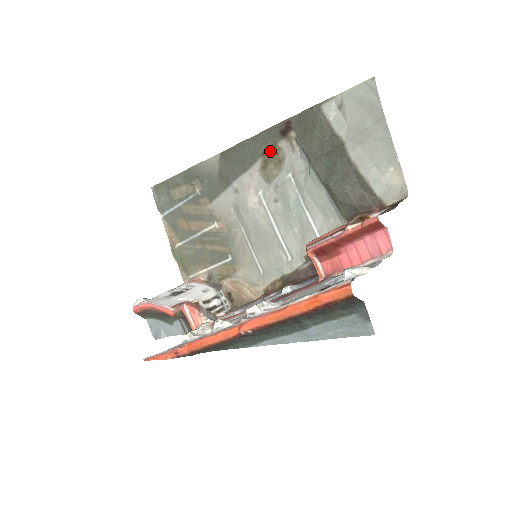
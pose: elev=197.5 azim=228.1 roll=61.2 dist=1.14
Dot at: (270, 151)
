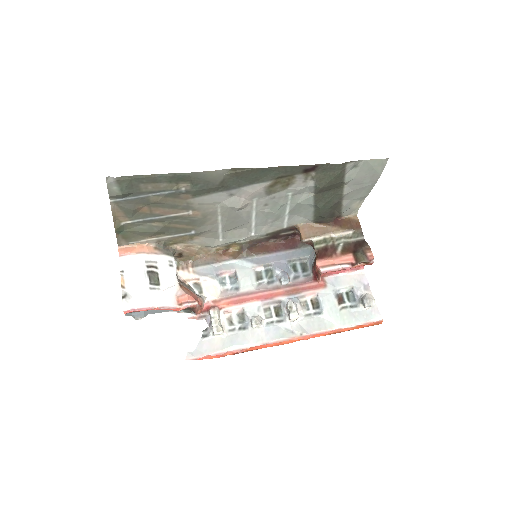
Dot at: (285, 178)
